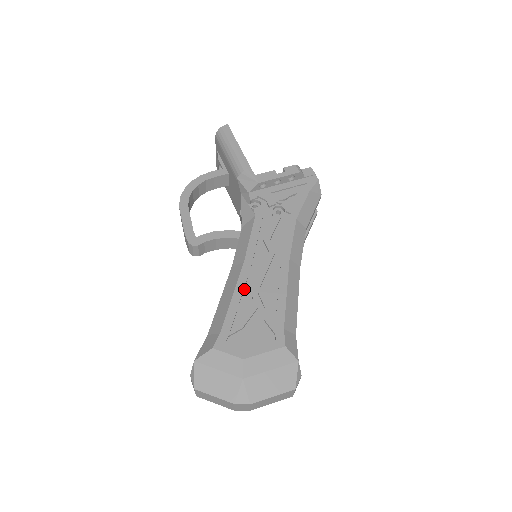
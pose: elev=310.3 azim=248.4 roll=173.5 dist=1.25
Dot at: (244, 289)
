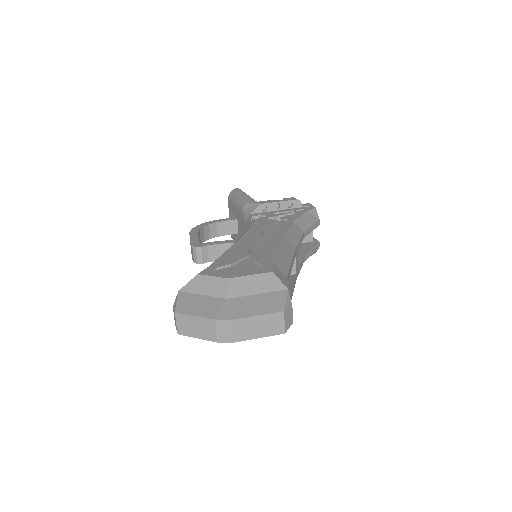
Dot at: (237, 250)
